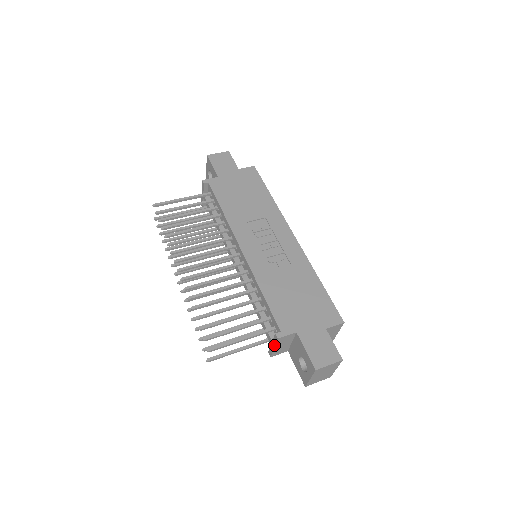
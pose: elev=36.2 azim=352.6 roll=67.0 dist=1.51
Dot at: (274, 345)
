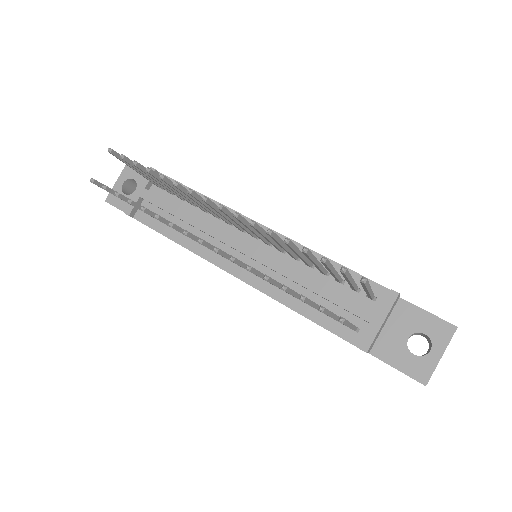
Dot at: (385, 314)
